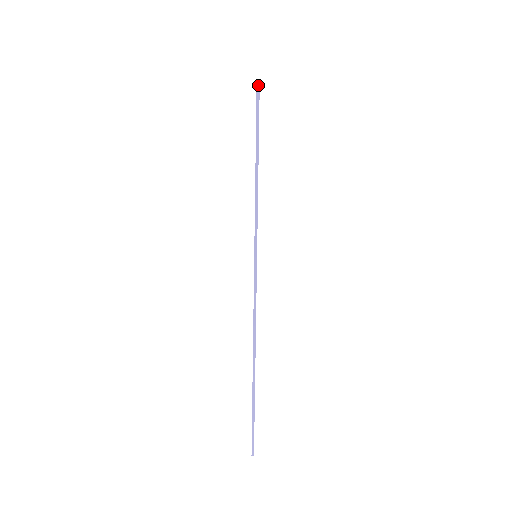
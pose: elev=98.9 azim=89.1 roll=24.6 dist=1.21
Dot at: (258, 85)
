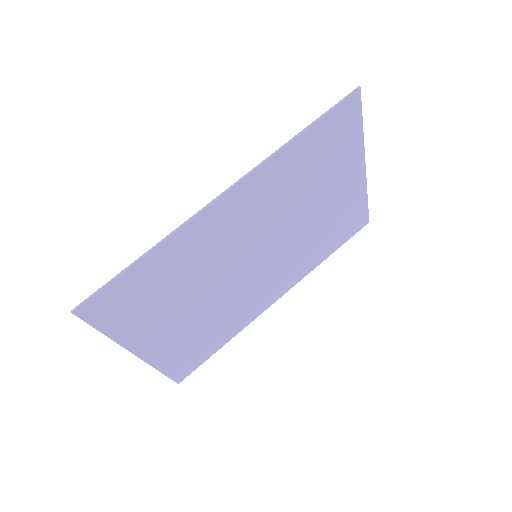
Dot at: (359, 87)
